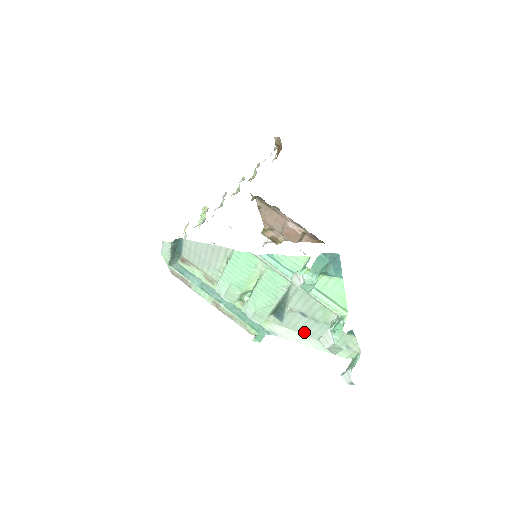
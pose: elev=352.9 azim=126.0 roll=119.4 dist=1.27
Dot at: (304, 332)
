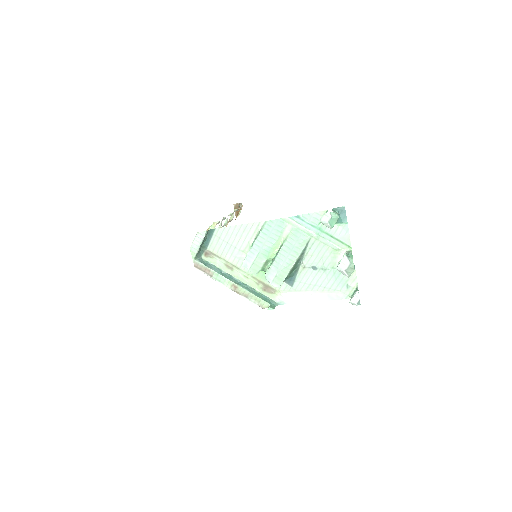
Dot at: (311, 289)
